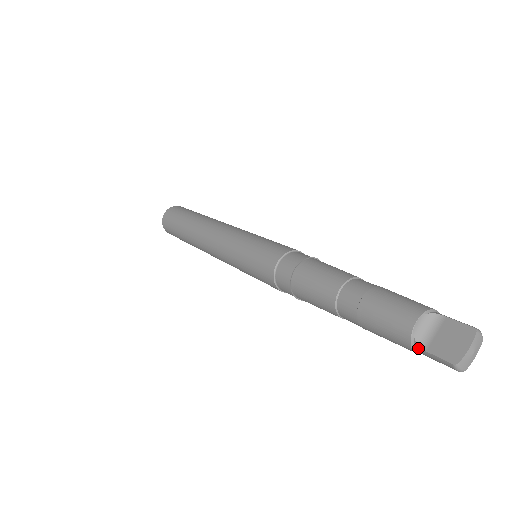
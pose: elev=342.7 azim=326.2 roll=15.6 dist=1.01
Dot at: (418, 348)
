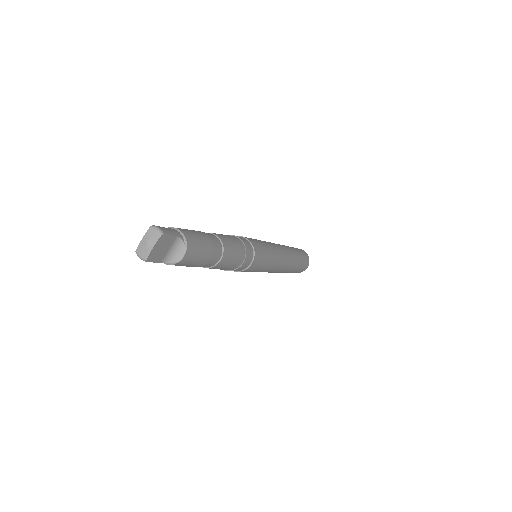
Dot at: occluded
